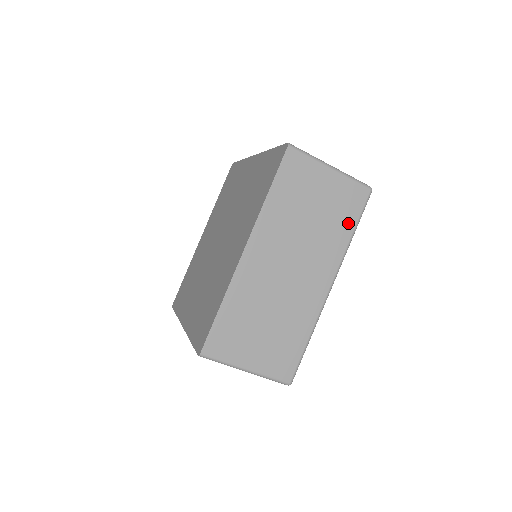
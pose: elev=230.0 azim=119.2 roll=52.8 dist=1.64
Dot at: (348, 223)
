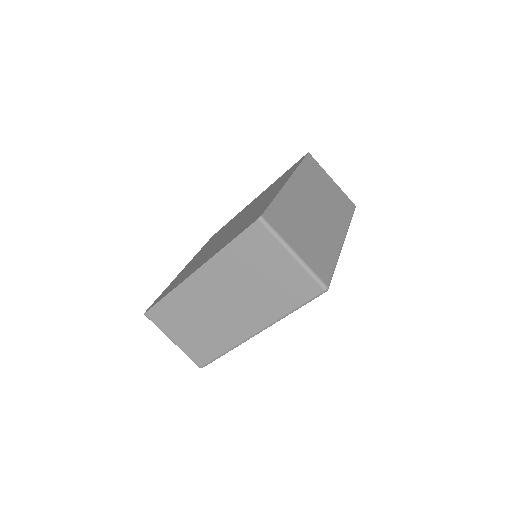
Dot at: (347, 212)
